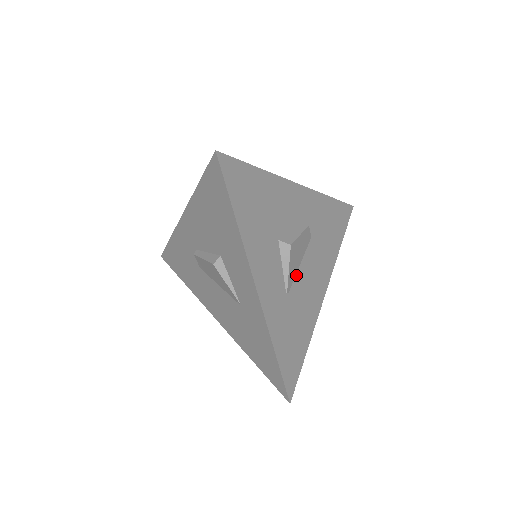
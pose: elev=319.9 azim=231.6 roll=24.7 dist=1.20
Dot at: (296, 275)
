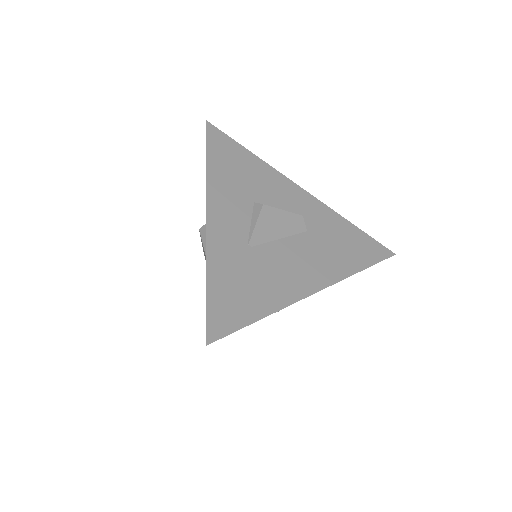
Dot at: (270, 242)
